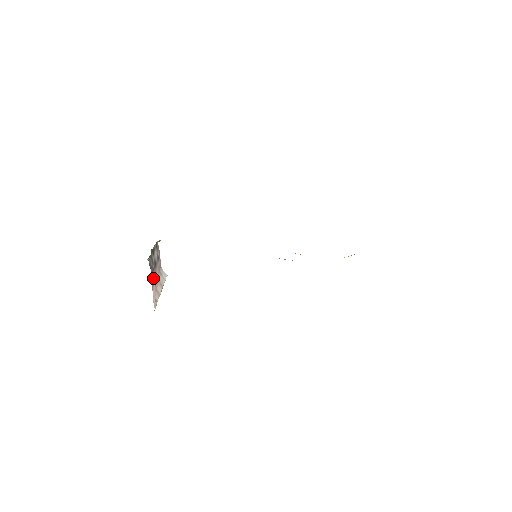
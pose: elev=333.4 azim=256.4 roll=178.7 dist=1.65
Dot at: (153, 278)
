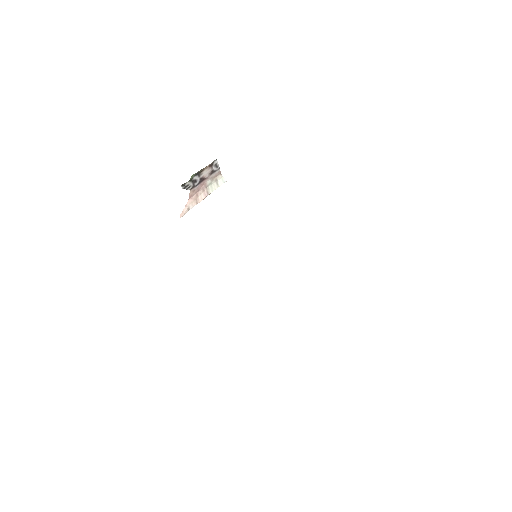
Dot at: (194, 191)
